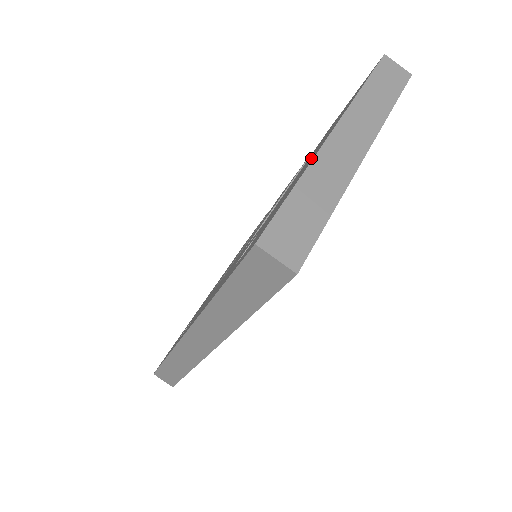
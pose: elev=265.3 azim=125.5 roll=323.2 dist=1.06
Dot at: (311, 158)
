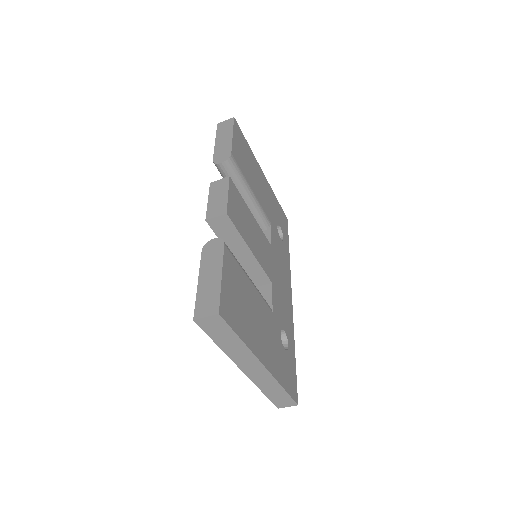
Dot at: occluded
